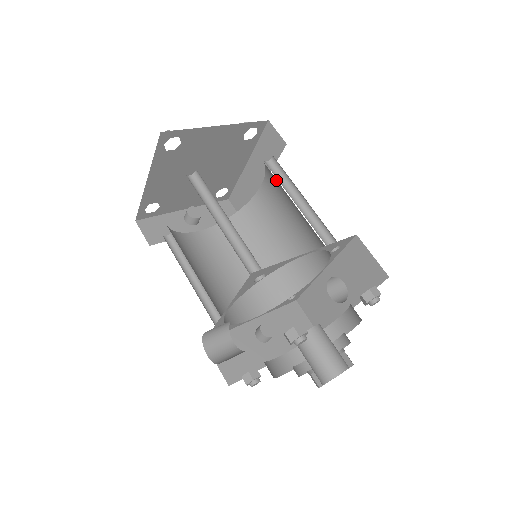
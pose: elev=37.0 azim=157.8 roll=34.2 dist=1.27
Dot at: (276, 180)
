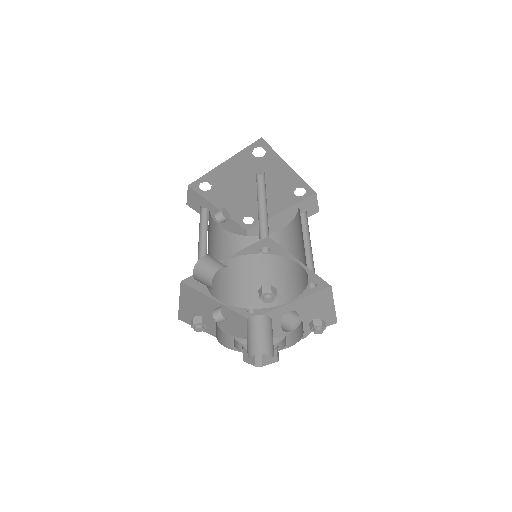
Dot at: (298, 226)
